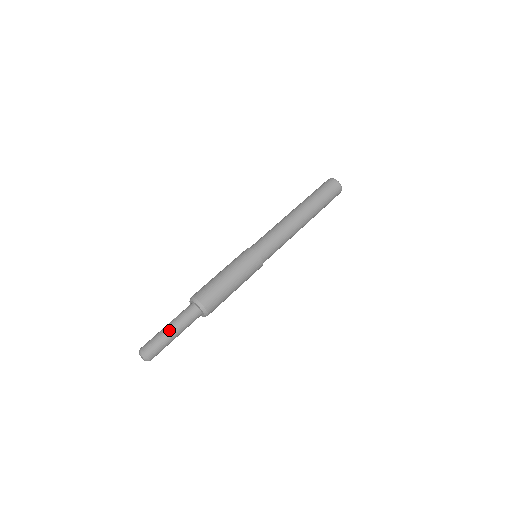
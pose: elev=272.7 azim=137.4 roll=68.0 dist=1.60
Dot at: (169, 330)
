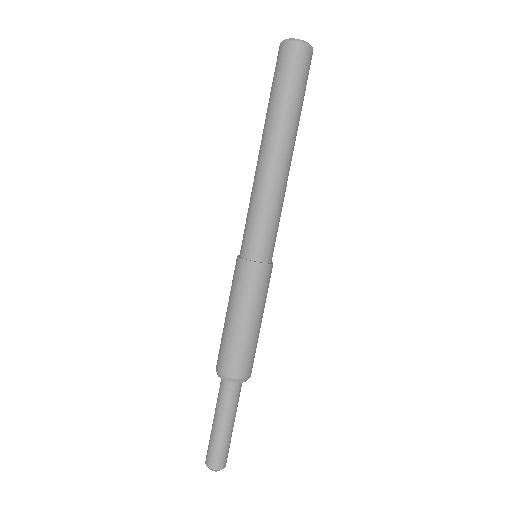
Dot at: (218, 428)
